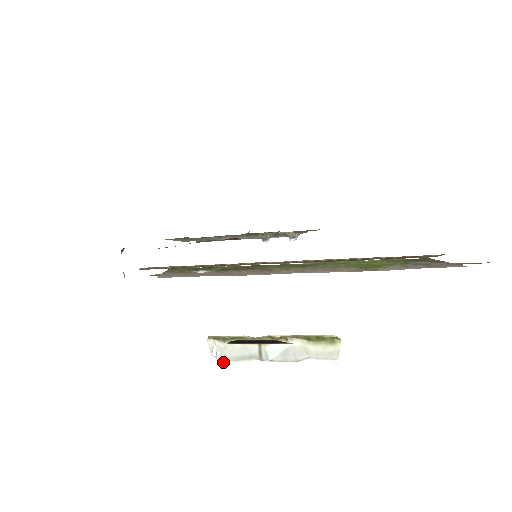
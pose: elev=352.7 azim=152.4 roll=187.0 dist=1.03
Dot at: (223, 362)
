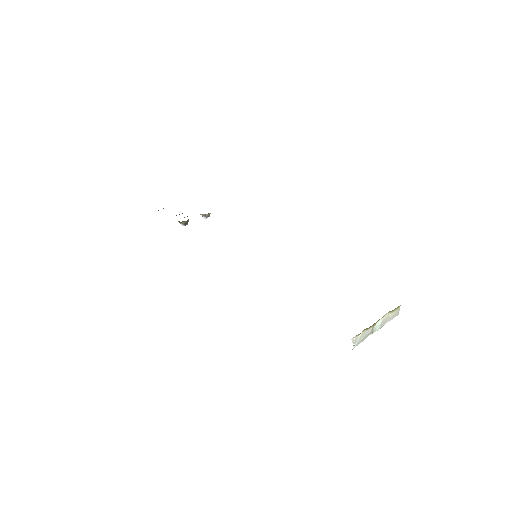
Dot at: occluded
